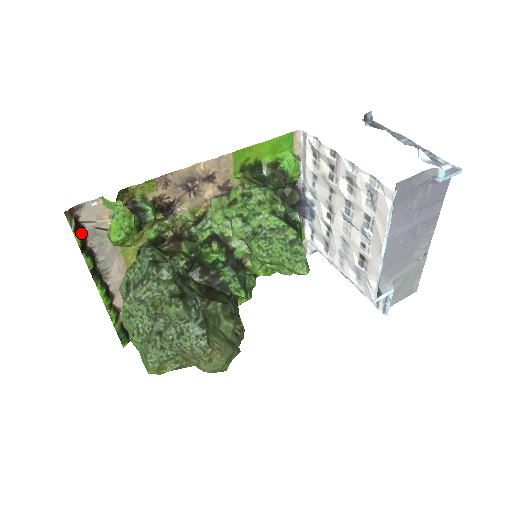
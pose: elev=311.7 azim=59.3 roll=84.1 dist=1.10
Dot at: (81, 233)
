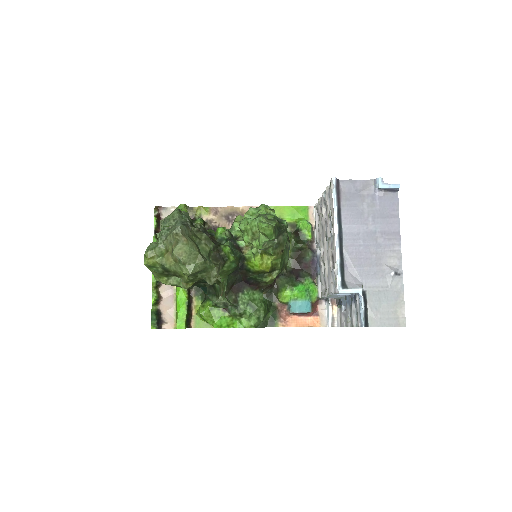
Dot at: (158, 222)
